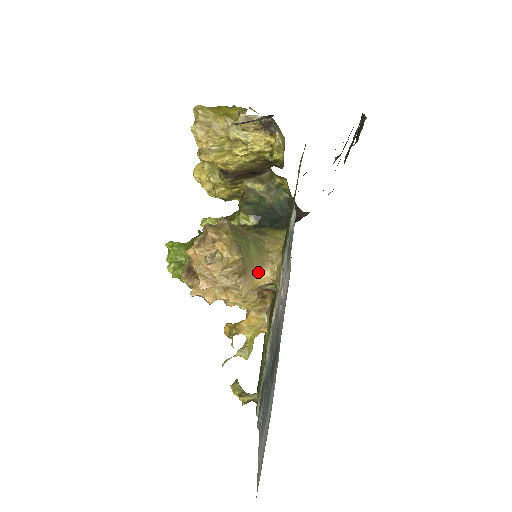
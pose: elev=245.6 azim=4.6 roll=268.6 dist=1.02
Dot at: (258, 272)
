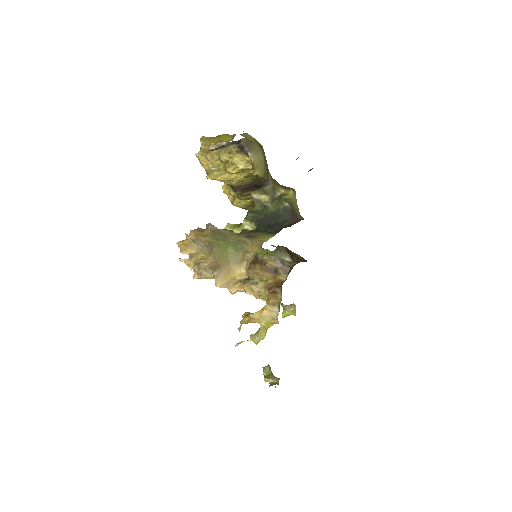
Dot at: (234, 268)
